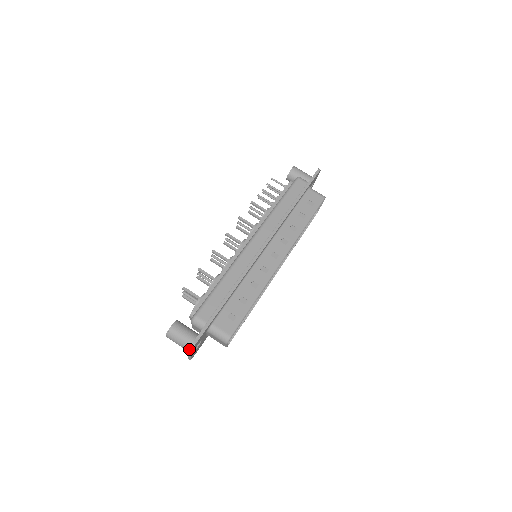
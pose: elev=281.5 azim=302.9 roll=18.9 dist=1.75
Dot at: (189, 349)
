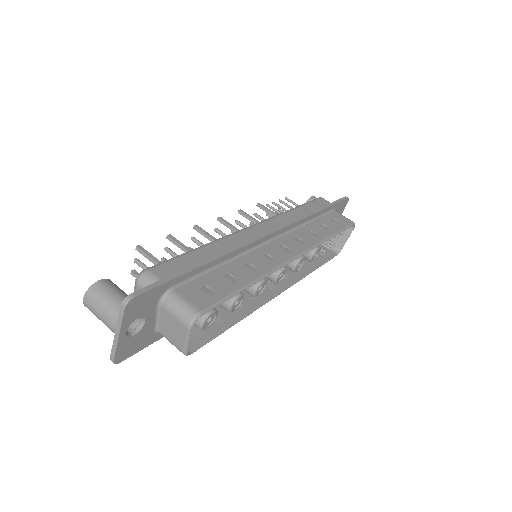
Dot at: (119, 311)
